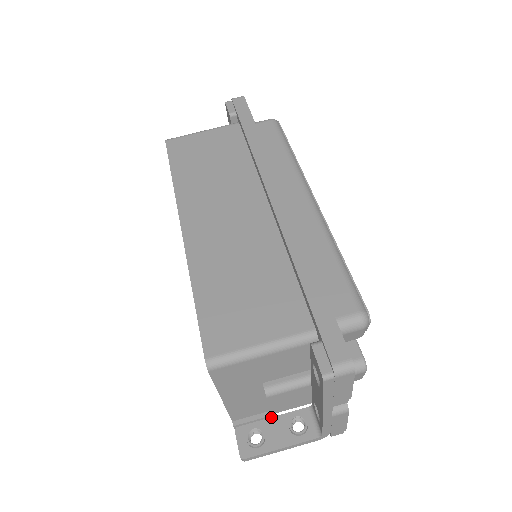
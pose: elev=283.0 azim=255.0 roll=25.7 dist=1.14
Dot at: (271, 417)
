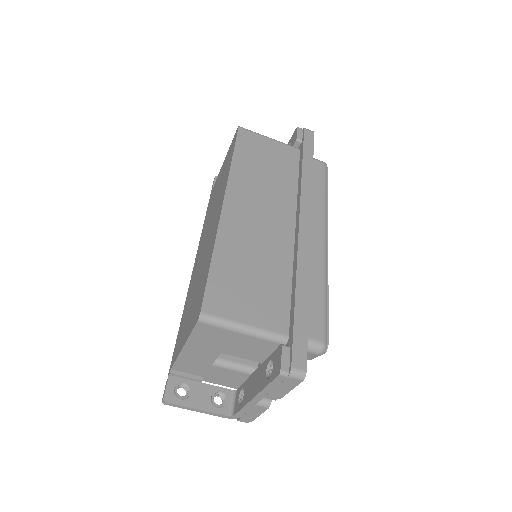
Dot at: (201, 382)
